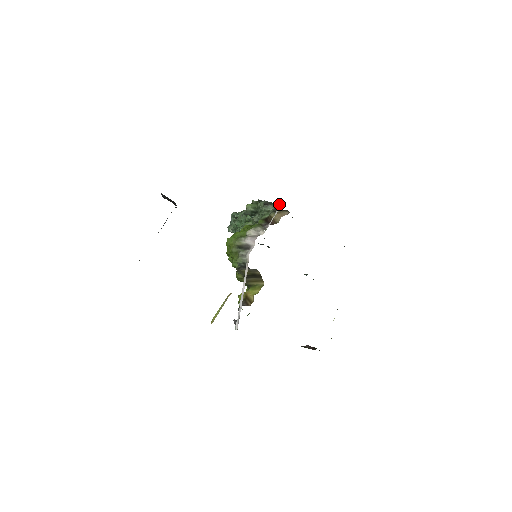
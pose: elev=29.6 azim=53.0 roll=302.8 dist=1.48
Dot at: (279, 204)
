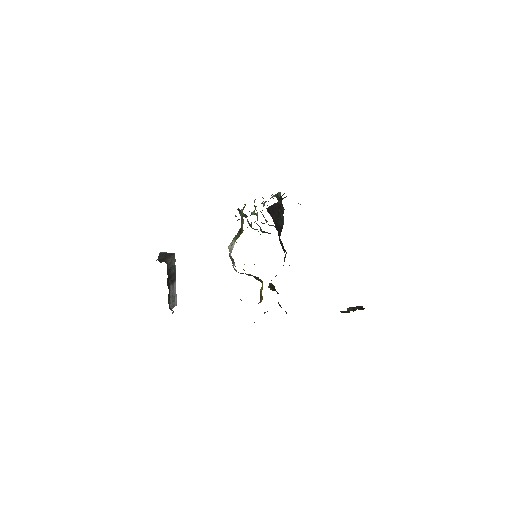
Dot at: (235, 215)
